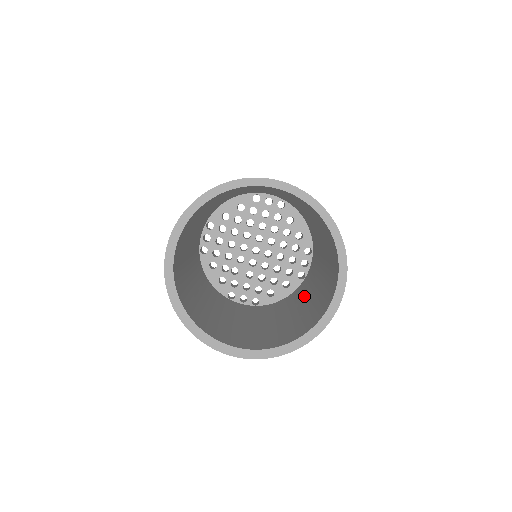
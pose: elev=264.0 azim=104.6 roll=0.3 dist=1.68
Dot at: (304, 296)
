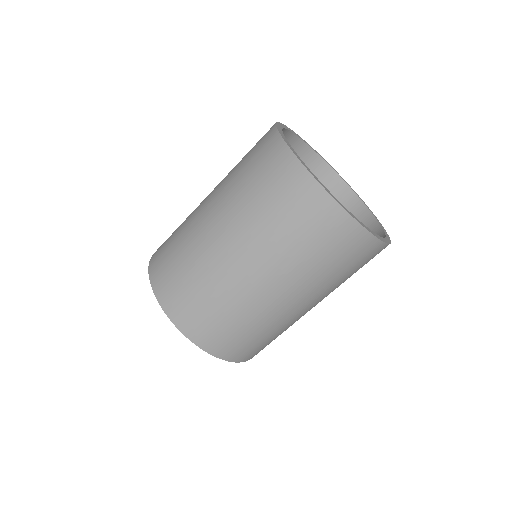
Dot at: occluded
